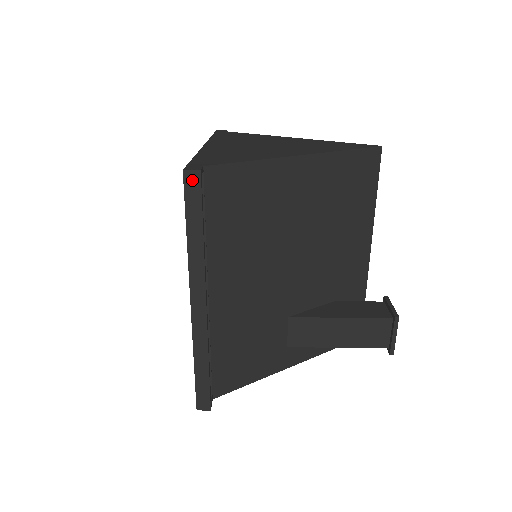
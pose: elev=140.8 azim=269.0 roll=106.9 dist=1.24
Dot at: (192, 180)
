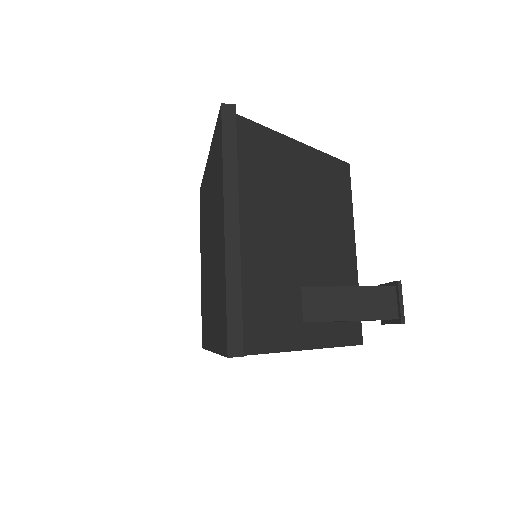
Dot at: (228, 111)
